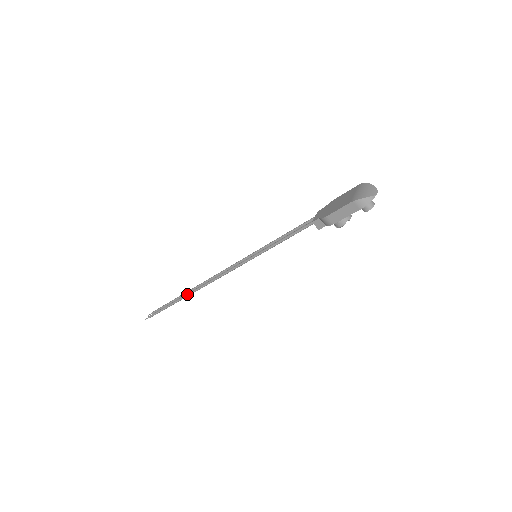
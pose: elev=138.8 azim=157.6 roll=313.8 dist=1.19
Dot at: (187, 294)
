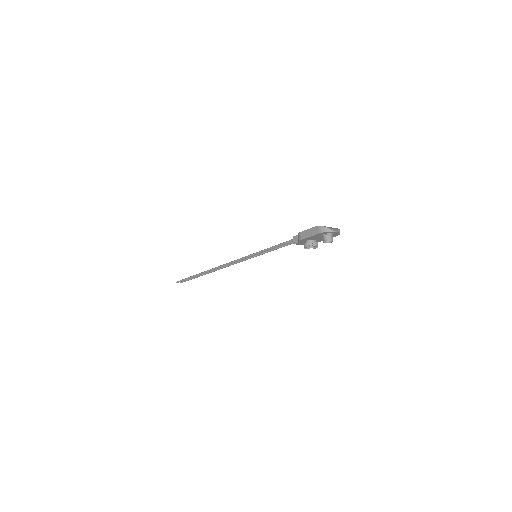
Dot at: occluded
